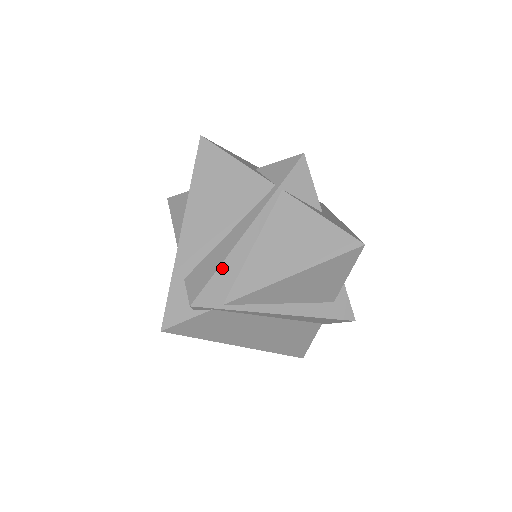
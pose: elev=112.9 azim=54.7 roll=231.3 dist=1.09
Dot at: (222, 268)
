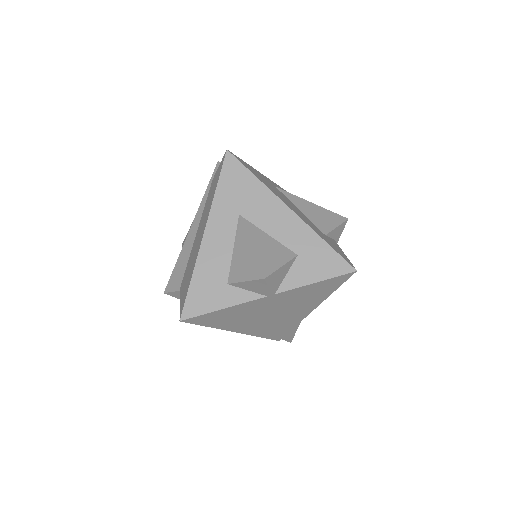
Dot at: (287, 329)
